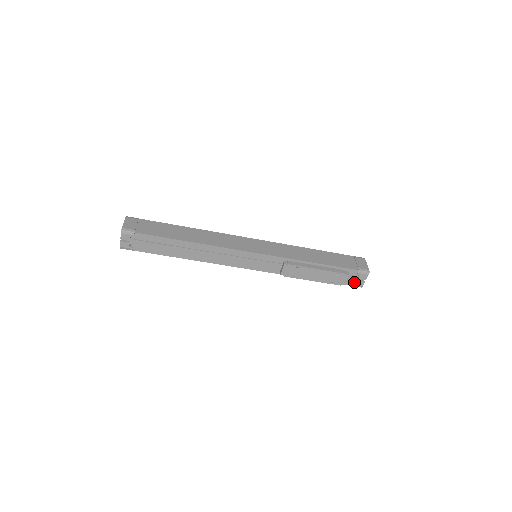
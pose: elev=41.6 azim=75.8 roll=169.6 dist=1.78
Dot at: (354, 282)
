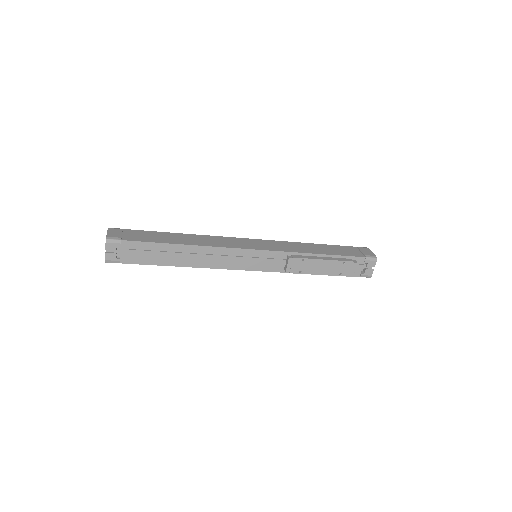
Dot at: (362, 272)
